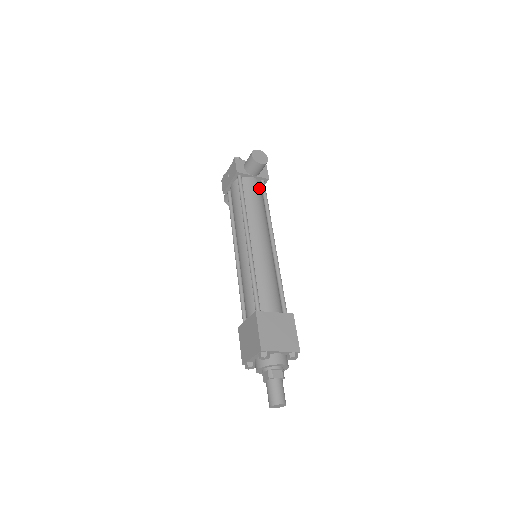
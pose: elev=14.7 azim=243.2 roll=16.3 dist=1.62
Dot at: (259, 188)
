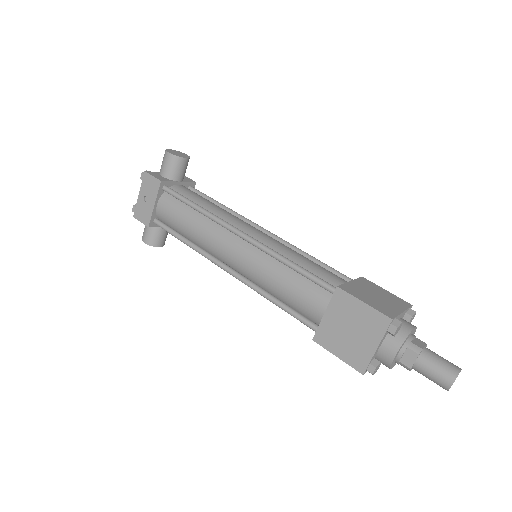
Dot at: occluded
